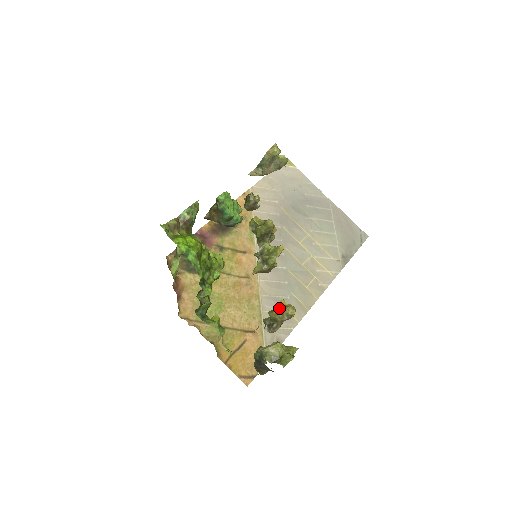
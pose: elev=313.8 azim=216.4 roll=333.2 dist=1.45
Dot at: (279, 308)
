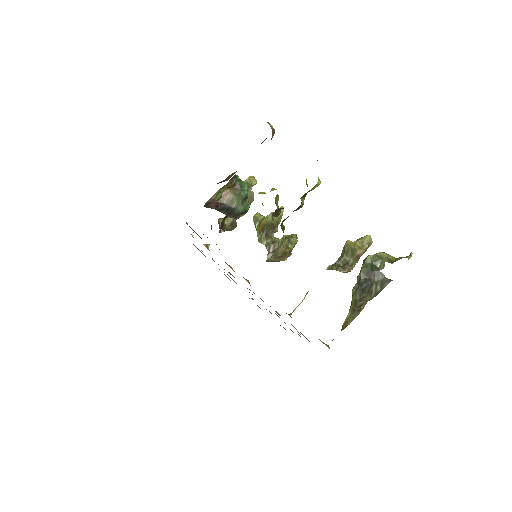
Dot at: (354, 241)
